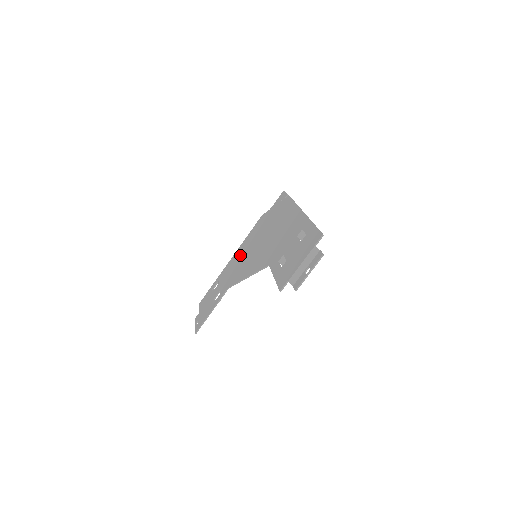
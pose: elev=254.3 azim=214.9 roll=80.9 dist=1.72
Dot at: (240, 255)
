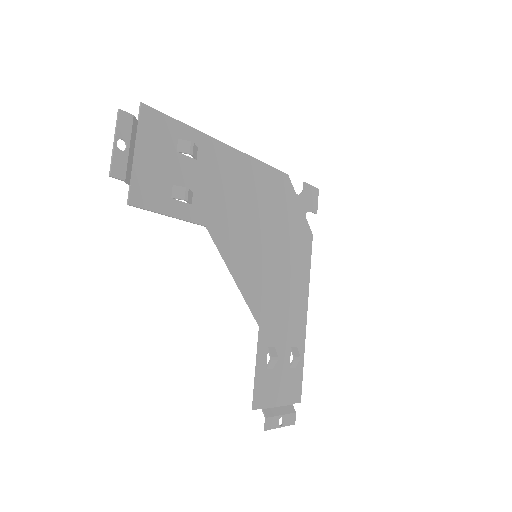
Dot at: (289, 290)
